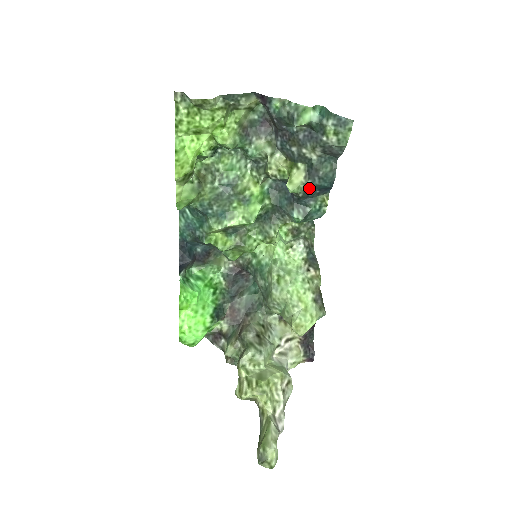
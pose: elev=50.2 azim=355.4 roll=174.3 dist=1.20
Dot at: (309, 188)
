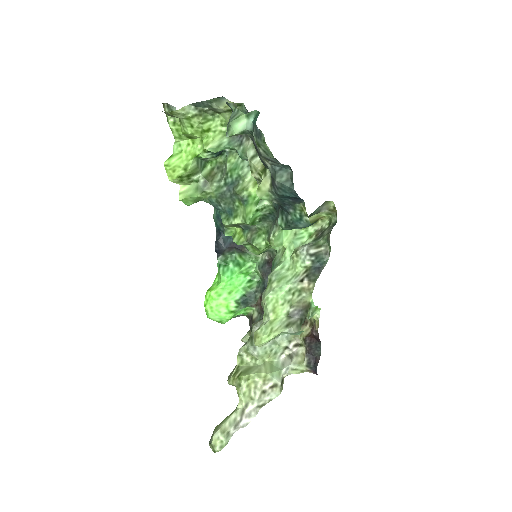
Dot at: (278, 196)
